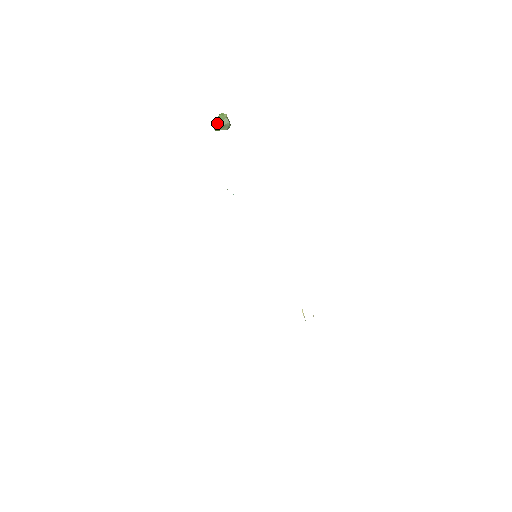
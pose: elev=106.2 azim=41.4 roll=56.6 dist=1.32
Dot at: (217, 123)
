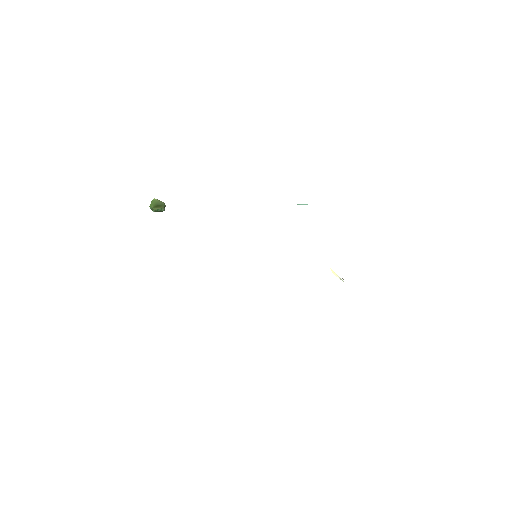
Dot at: (153, 205)
